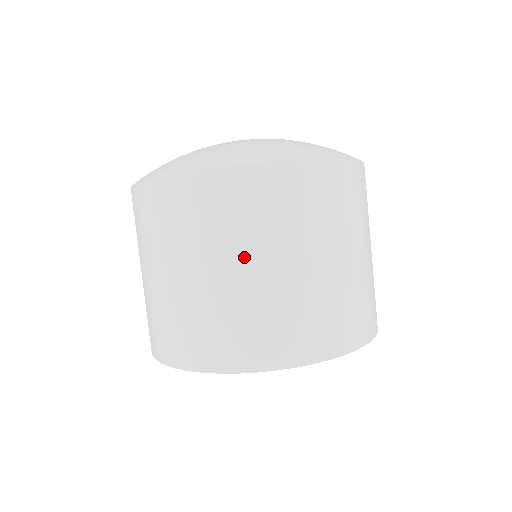
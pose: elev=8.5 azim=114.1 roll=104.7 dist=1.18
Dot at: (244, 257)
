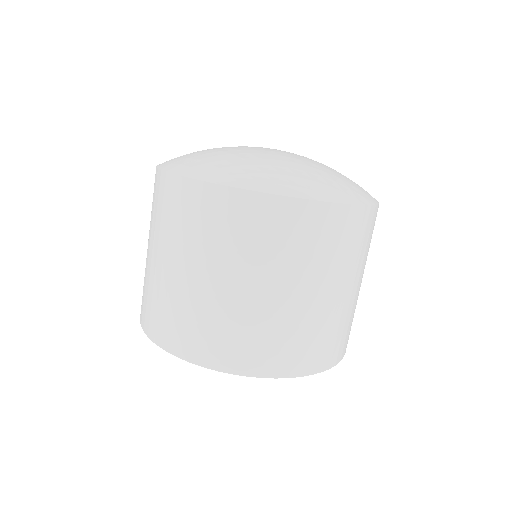
Dot at: (320, 282)
